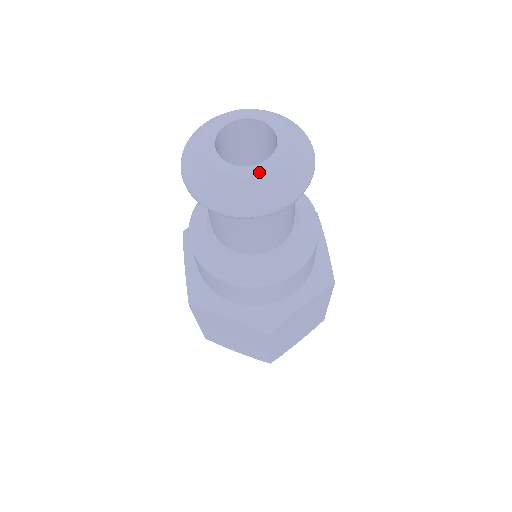
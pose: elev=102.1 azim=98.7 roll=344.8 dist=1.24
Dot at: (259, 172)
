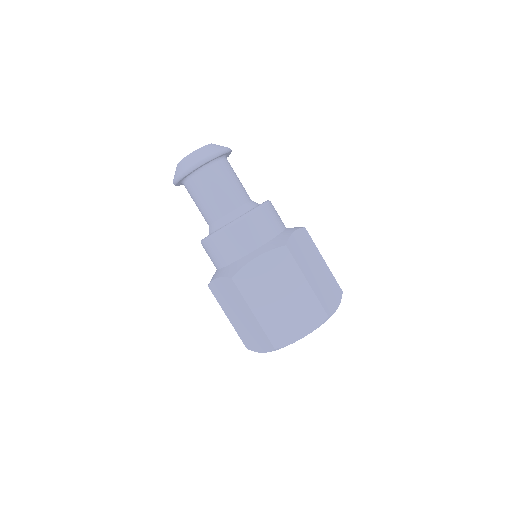
Dot at: (204, 146)
